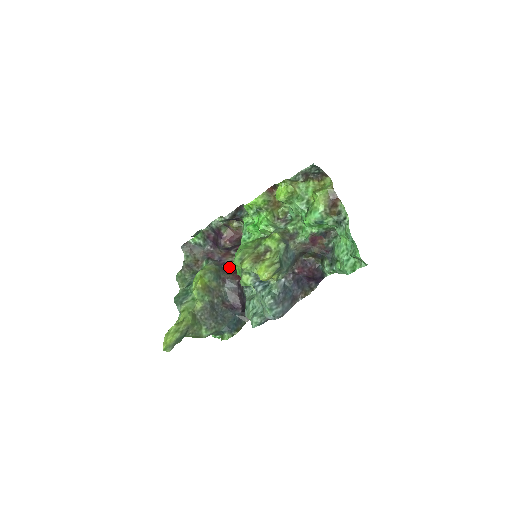
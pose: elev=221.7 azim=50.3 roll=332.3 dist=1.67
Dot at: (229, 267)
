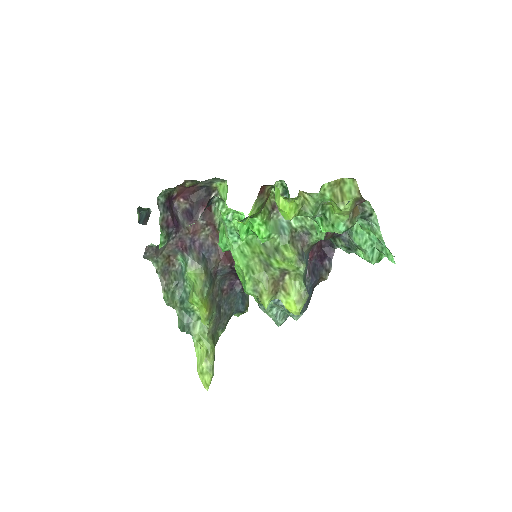
Dot at: (210, 249)
